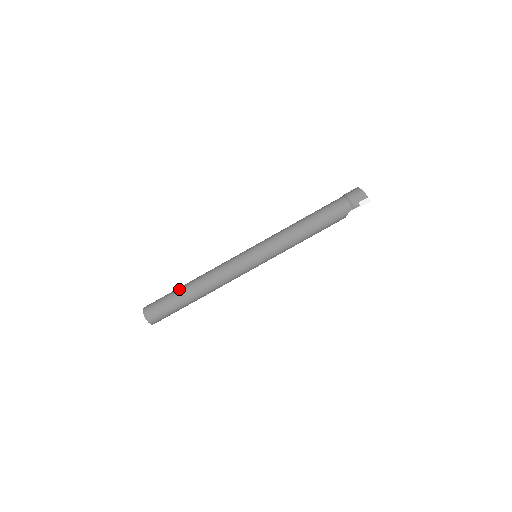
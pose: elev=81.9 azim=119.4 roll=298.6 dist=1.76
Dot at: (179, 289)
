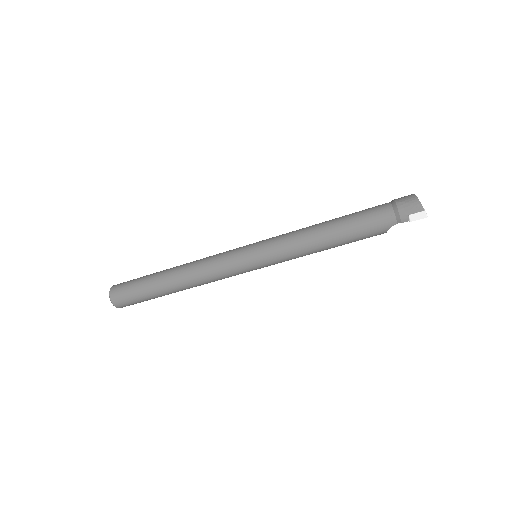
Dot at: (155, 274)
